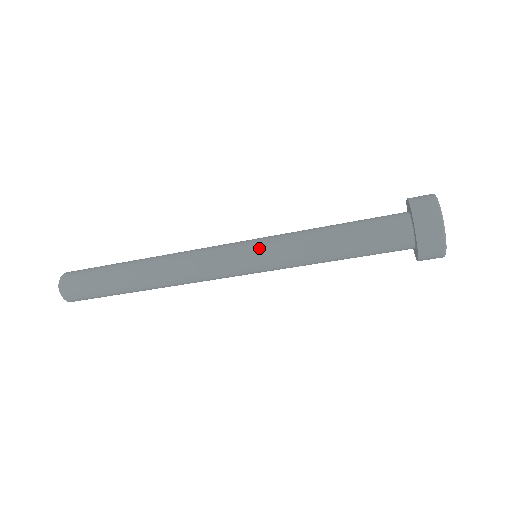
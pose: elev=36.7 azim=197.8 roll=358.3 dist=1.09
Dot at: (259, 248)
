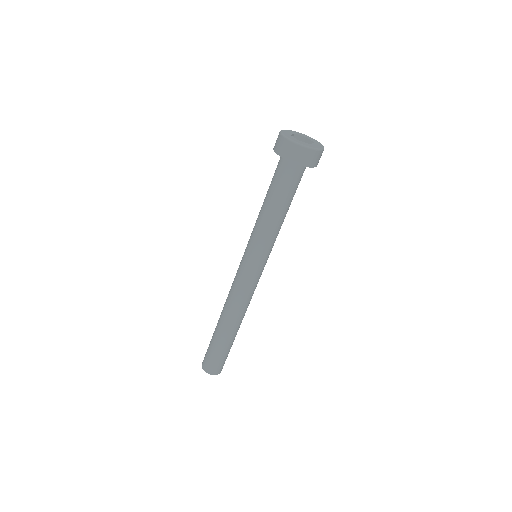
Dot at: (247, 250)
